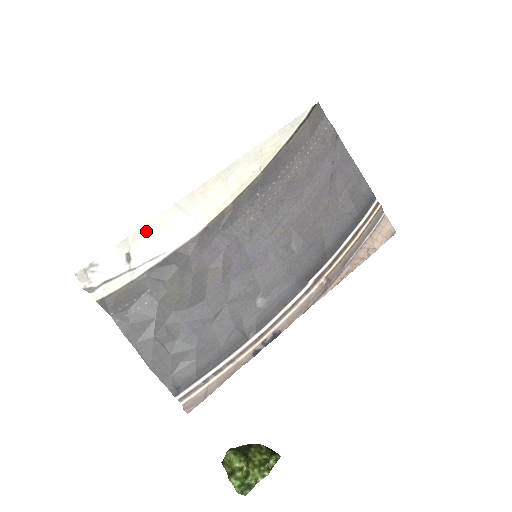
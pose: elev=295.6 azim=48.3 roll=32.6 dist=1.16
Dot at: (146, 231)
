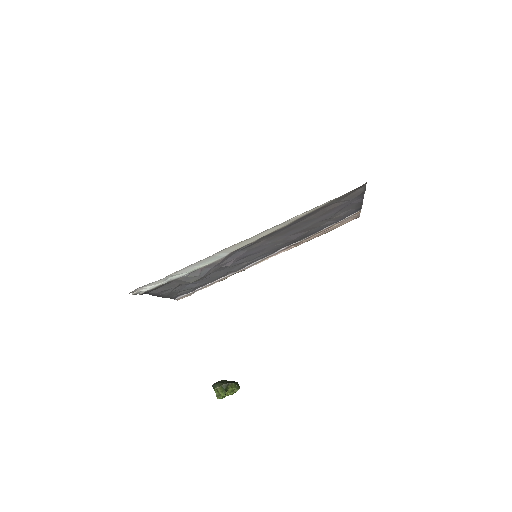
Dot at: (186, 268)
